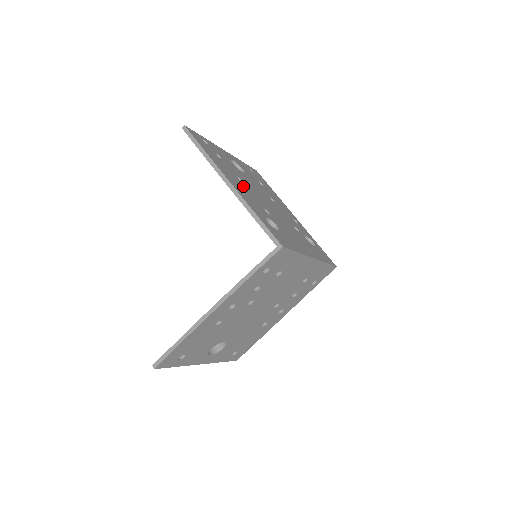
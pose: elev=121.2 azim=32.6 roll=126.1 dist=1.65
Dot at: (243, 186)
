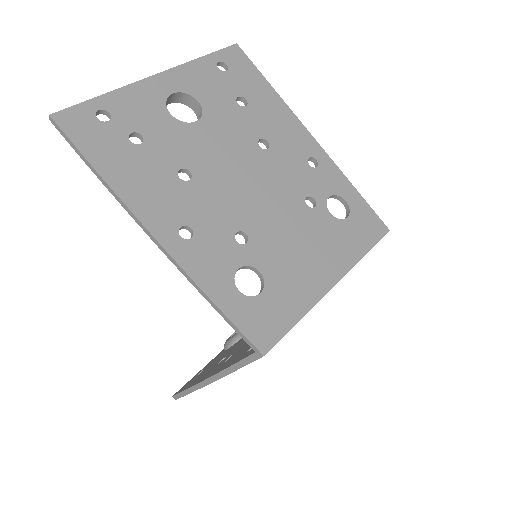
Dot at: (190, 202)
